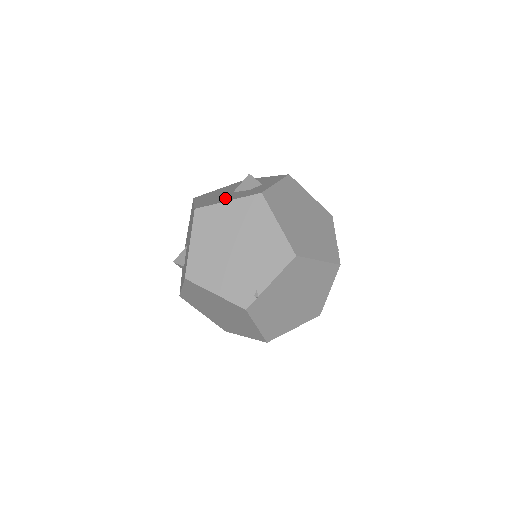
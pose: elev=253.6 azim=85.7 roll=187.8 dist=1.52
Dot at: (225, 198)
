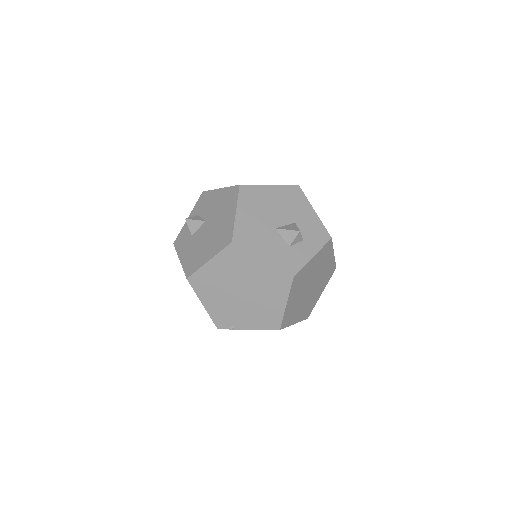
Dot at: (264, 245)
